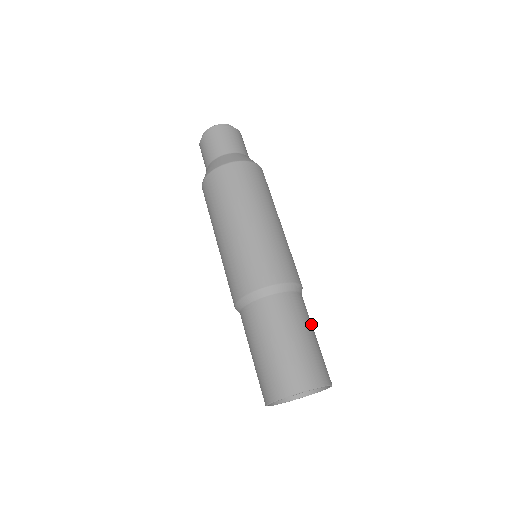
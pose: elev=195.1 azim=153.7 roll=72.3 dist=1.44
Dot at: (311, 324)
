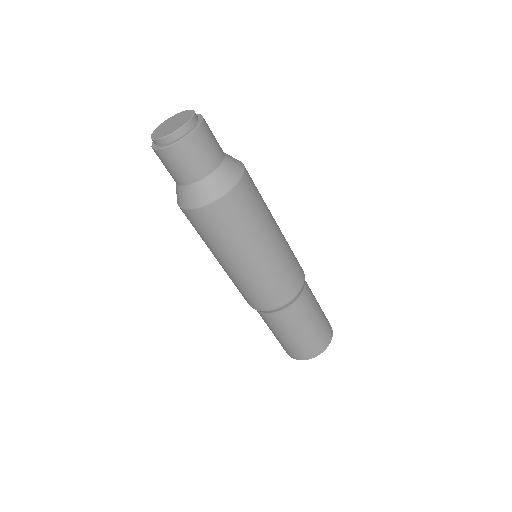
Dot at: occluded
